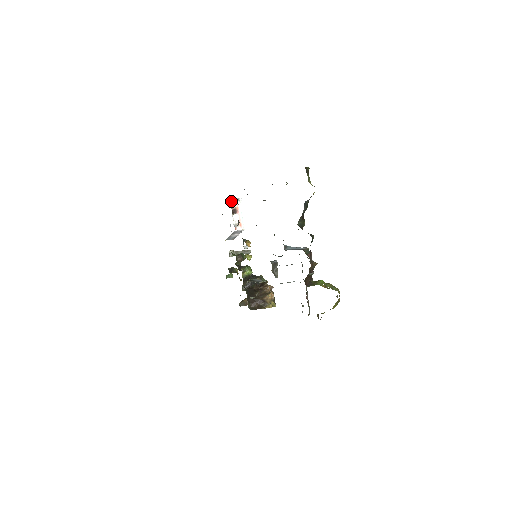
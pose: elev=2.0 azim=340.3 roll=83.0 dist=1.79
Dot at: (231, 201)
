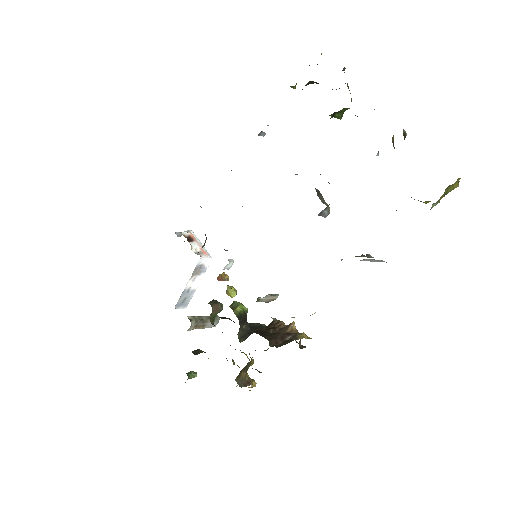
Dot at: (178, 234)
